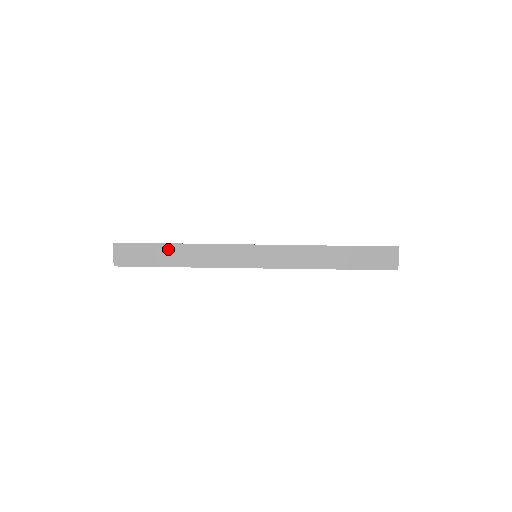
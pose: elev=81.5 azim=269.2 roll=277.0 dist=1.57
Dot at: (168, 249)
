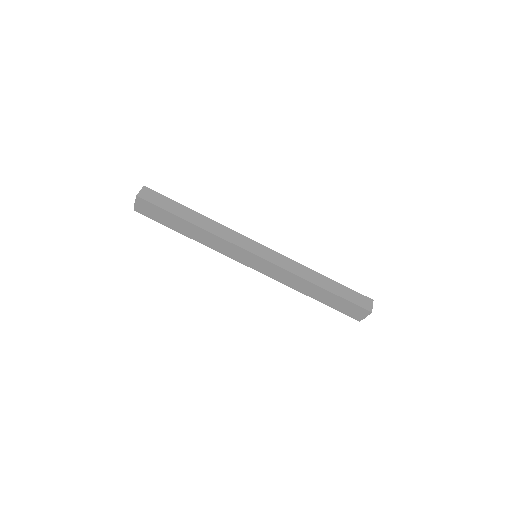
Dot at: (183, 223)
